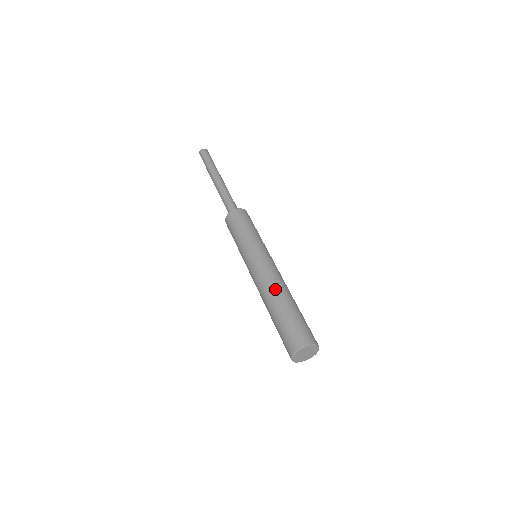
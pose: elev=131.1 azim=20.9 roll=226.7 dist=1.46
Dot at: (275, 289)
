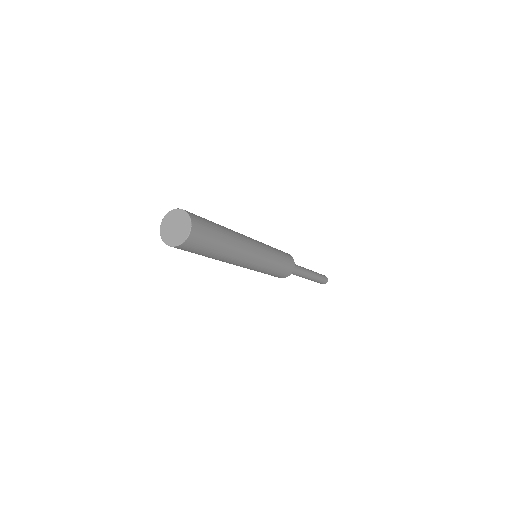
Dot at: occluded
